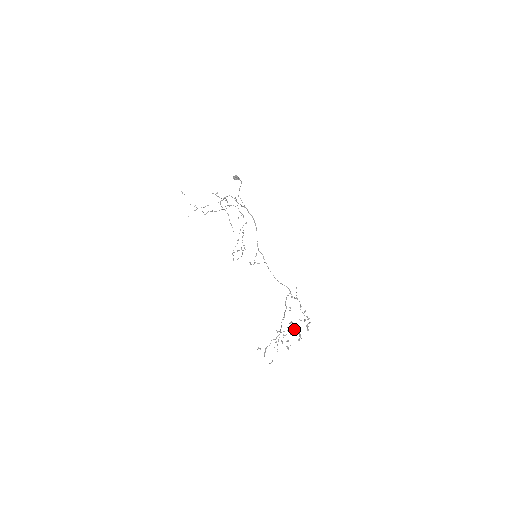
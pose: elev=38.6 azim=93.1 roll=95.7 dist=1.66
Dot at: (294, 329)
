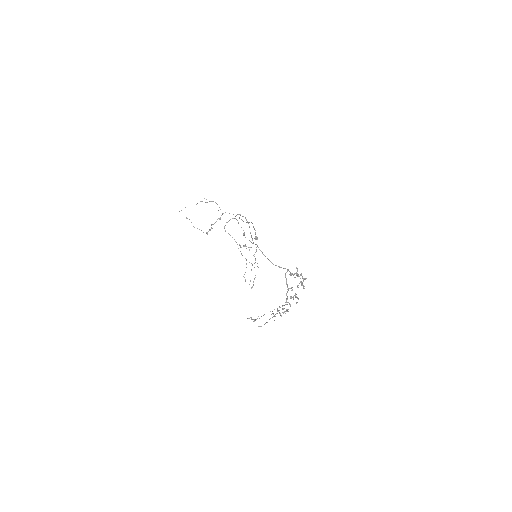
Dot at: occluded
